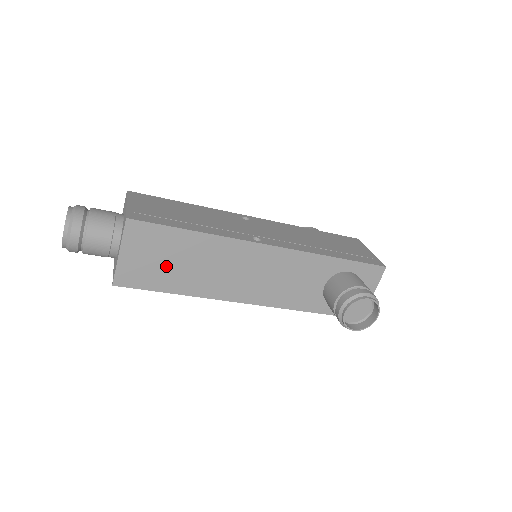
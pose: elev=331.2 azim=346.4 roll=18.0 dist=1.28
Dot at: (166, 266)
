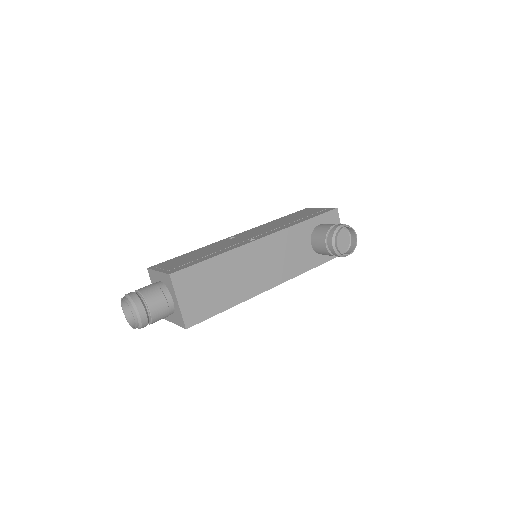
Dot at: (211, 293)
